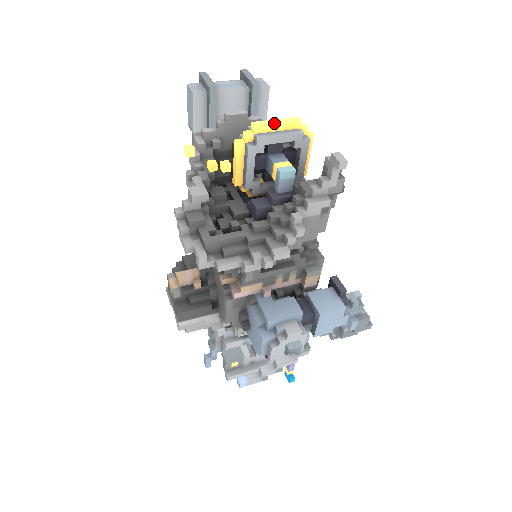
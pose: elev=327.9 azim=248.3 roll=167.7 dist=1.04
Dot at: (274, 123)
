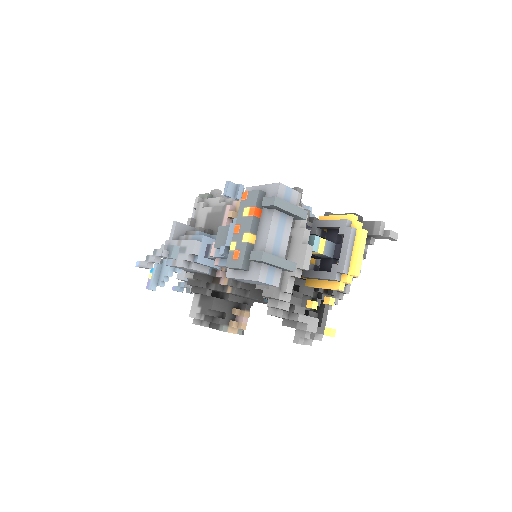
Dot at: (362, 258)
